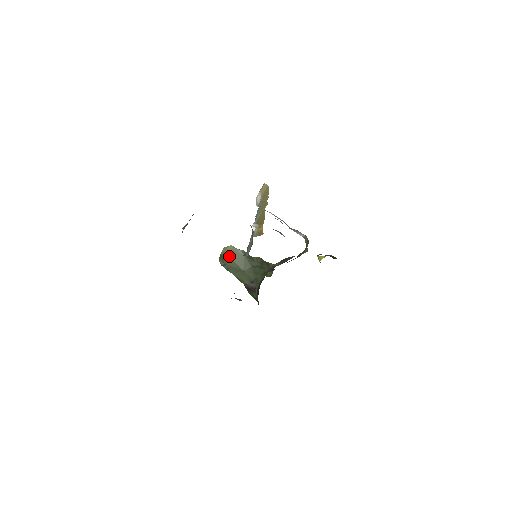
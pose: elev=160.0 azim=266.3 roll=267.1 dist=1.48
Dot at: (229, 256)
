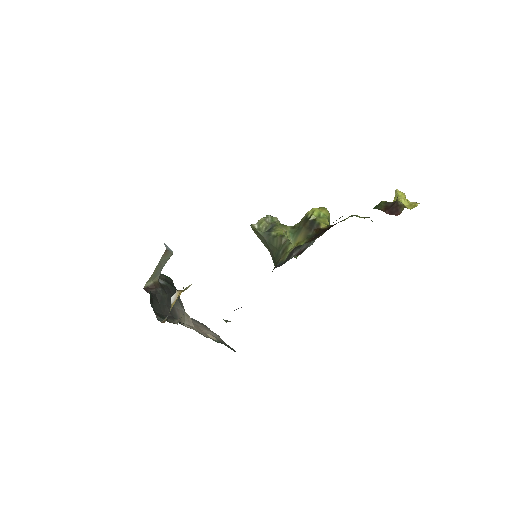
Dot at: occluded
